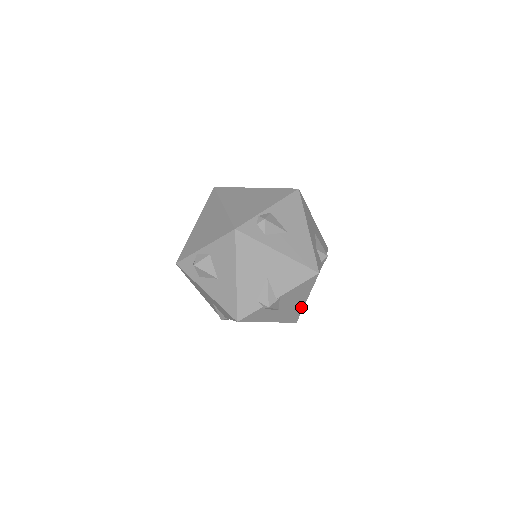
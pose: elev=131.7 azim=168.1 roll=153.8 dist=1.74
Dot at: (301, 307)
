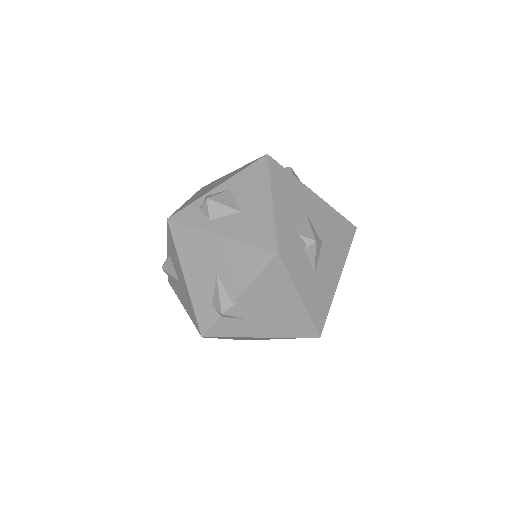
Dot at: (331, 296)
